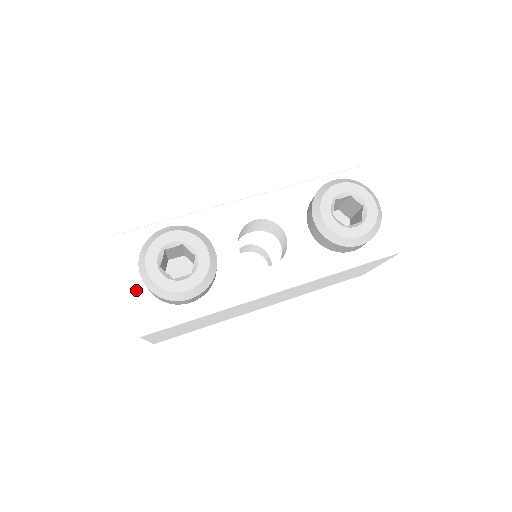
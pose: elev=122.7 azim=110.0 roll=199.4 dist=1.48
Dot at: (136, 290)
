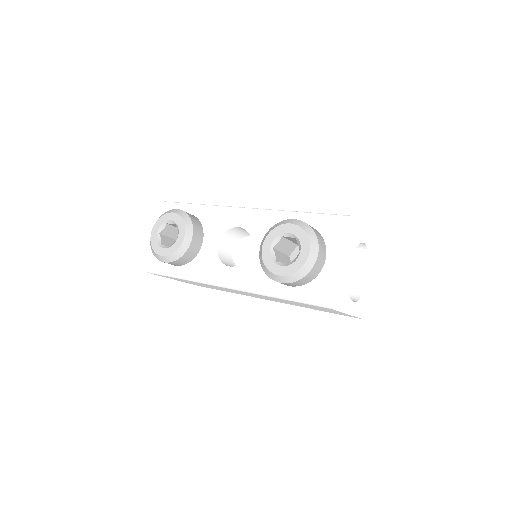
Dot at: occluded
